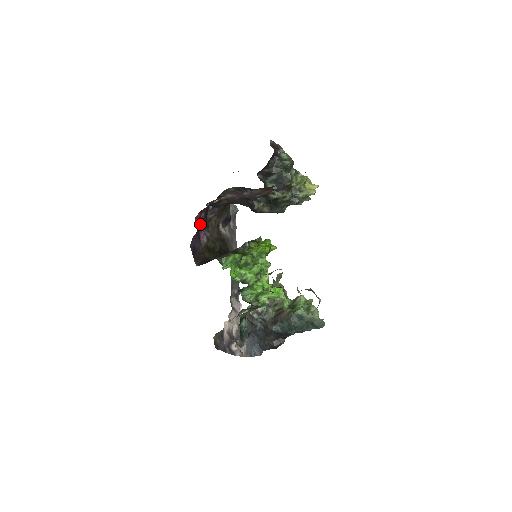
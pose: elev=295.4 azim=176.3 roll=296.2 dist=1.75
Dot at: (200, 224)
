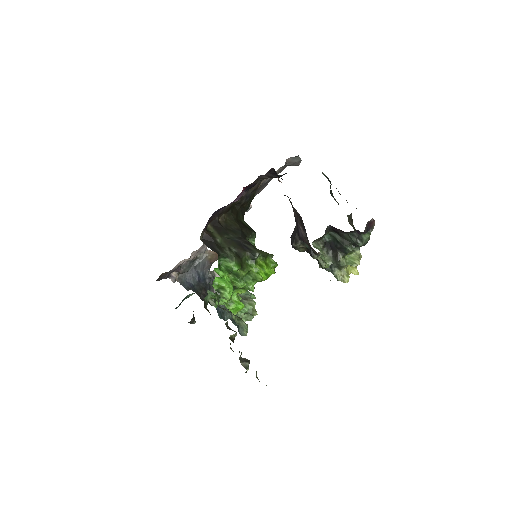
Dot at: (245, 188)
